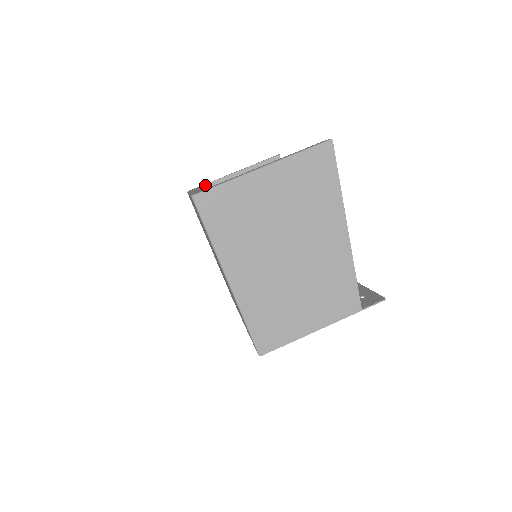
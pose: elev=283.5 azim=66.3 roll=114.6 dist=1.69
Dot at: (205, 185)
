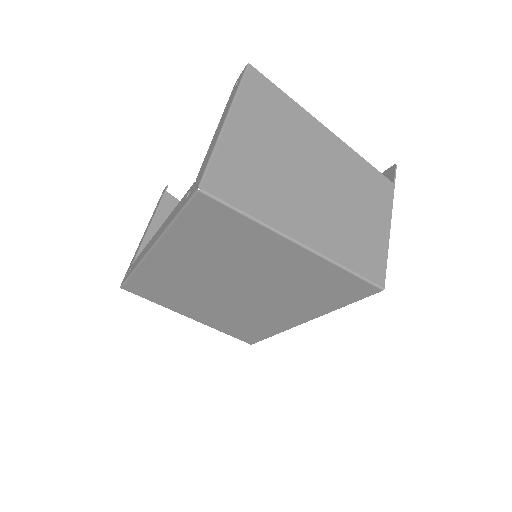
Dot at: occluded
